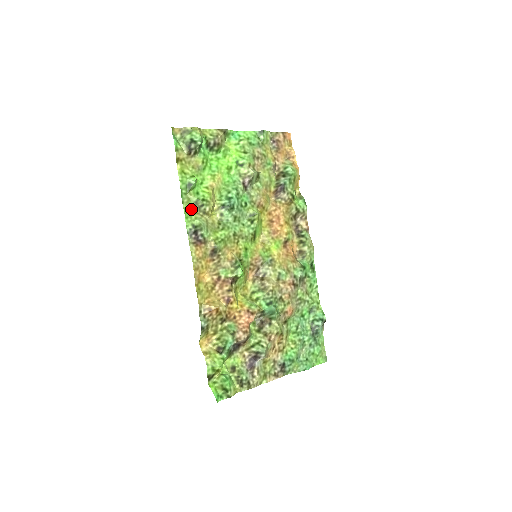
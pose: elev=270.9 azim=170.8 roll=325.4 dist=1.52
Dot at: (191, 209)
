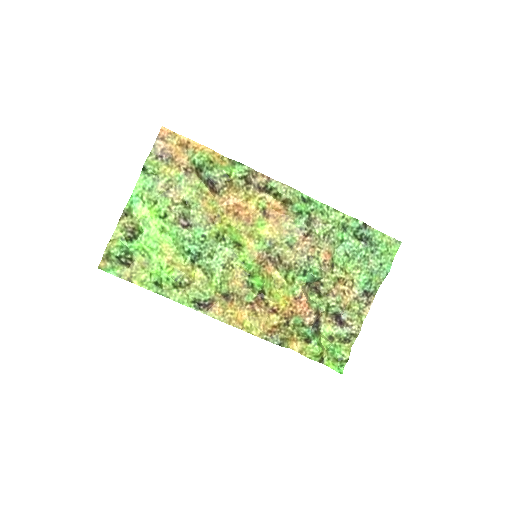
Dot at: (178, 294)
